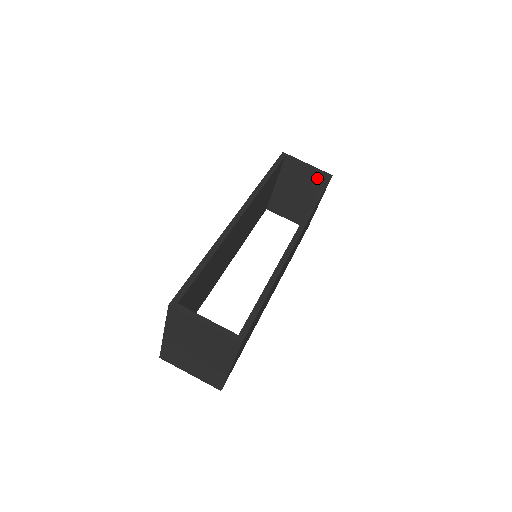
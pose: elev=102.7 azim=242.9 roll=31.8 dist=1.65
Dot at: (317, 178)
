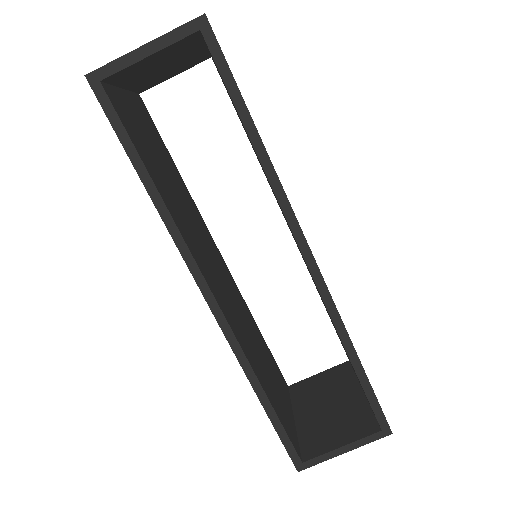
Dot at: (184, 43)
